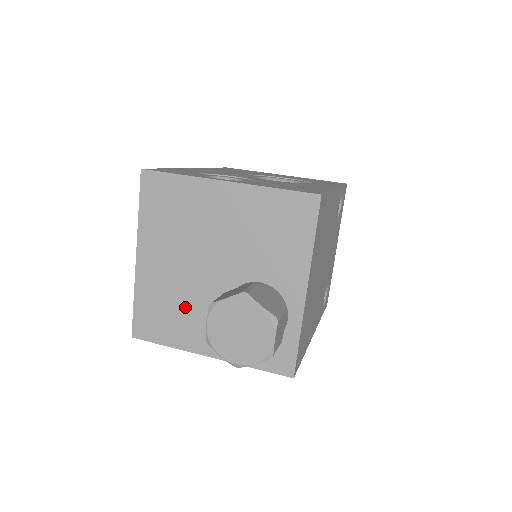
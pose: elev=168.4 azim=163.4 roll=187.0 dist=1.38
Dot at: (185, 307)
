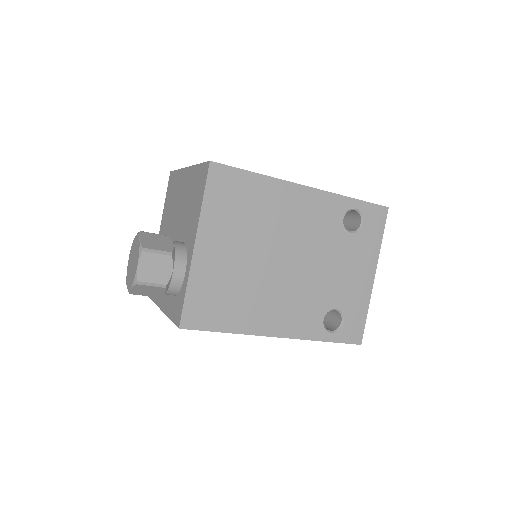
Dot at: occluded
